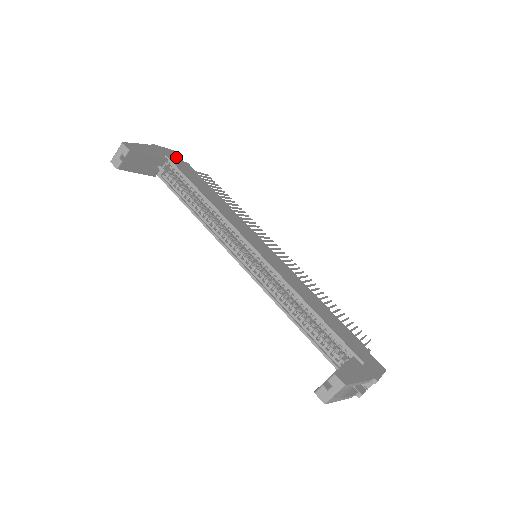
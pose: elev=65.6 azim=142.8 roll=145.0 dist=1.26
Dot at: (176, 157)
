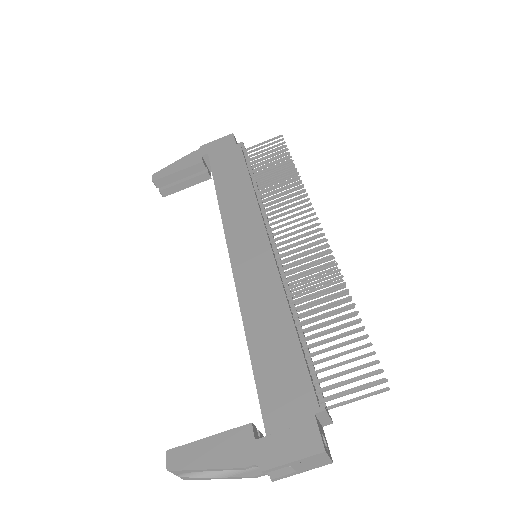
Dot at: (226, 145)
